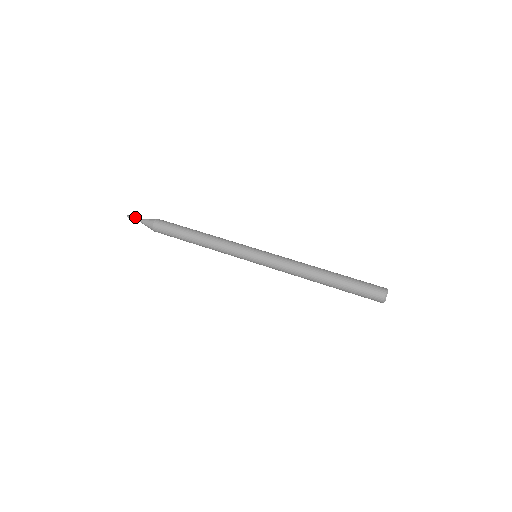
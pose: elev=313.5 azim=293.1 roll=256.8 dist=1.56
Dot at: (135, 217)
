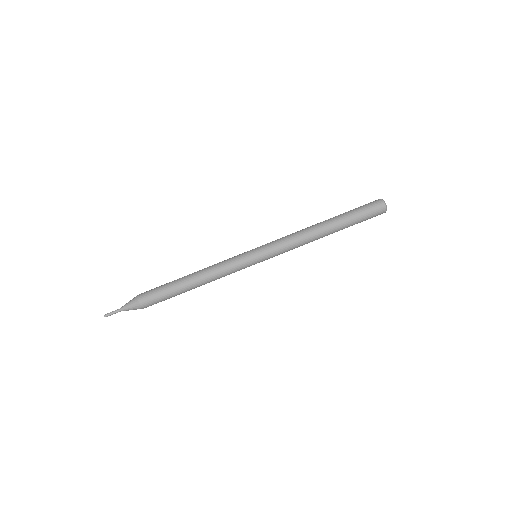
Dot at: (114, 312)
